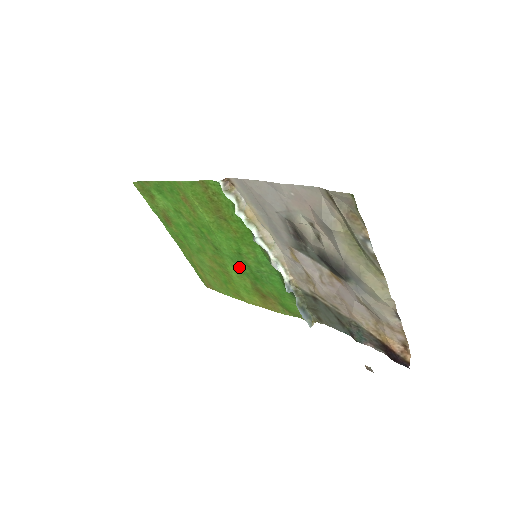
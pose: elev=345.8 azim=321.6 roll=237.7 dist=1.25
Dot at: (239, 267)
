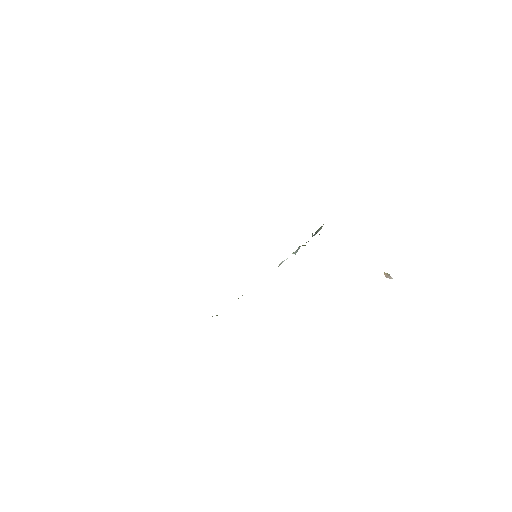
Dot at: occluded
